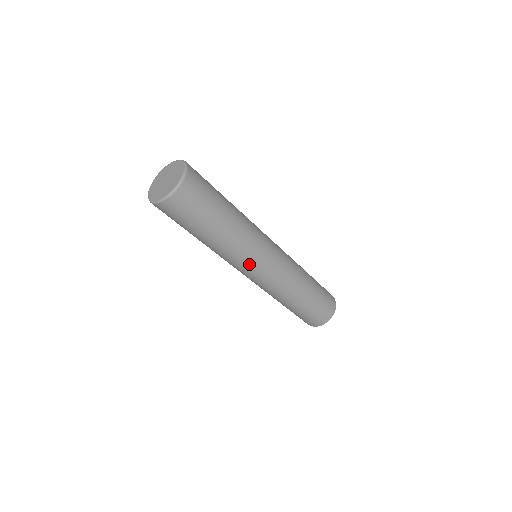
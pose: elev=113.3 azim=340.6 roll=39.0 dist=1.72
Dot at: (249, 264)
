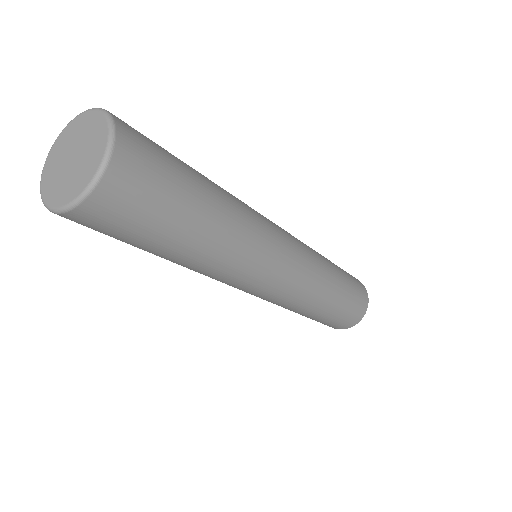
Dot at: (242, 283)
